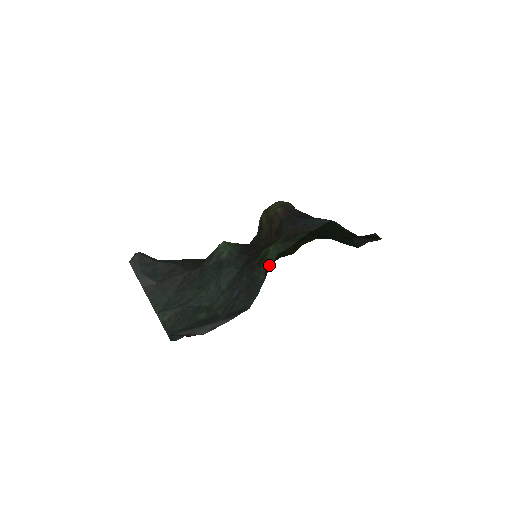
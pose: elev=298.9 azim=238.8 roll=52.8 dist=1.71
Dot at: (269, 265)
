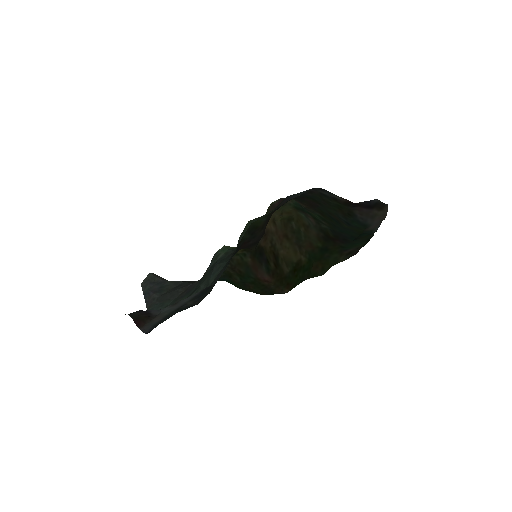
Dot at: (242, 236)
